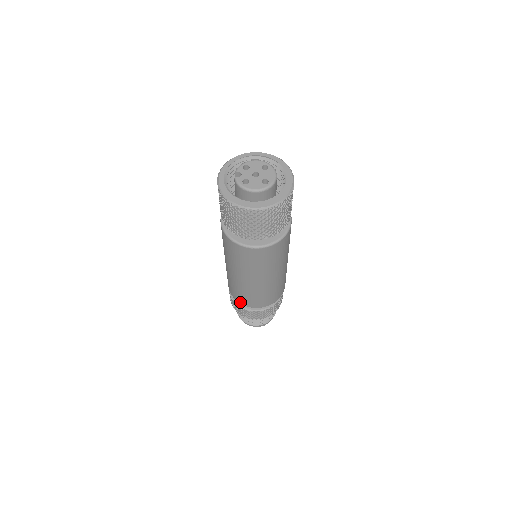
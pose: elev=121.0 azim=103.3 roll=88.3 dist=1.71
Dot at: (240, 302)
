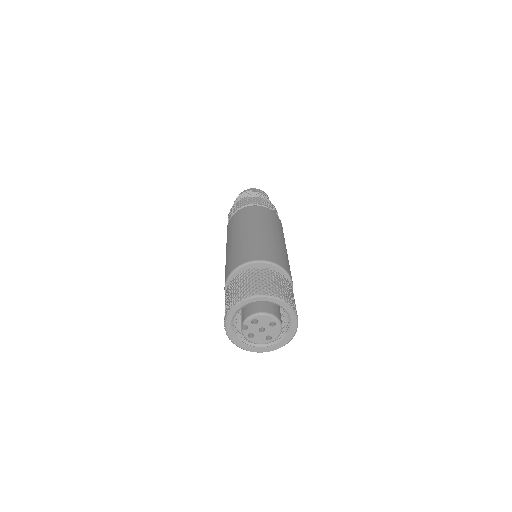
Dot at: occluded
